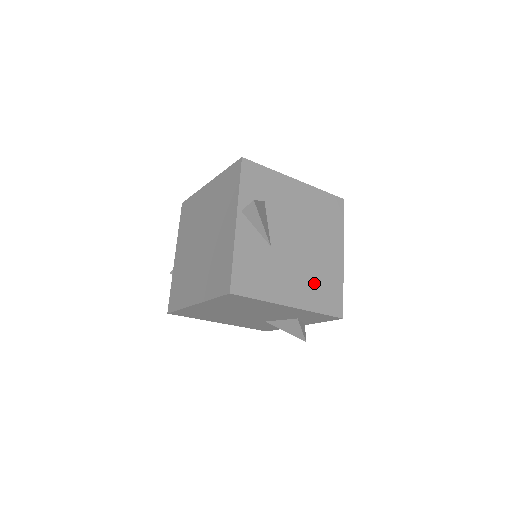
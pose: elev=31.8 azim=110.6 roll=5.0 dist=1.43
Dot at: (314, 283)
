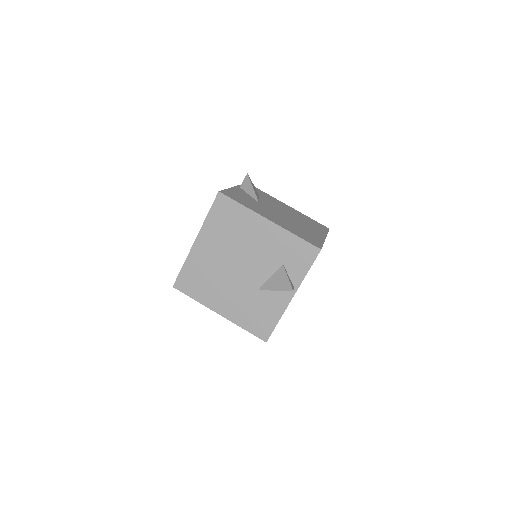
Dot at: (294, 228)
